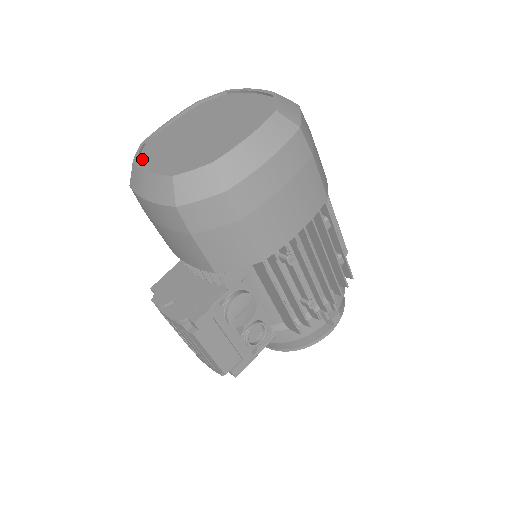
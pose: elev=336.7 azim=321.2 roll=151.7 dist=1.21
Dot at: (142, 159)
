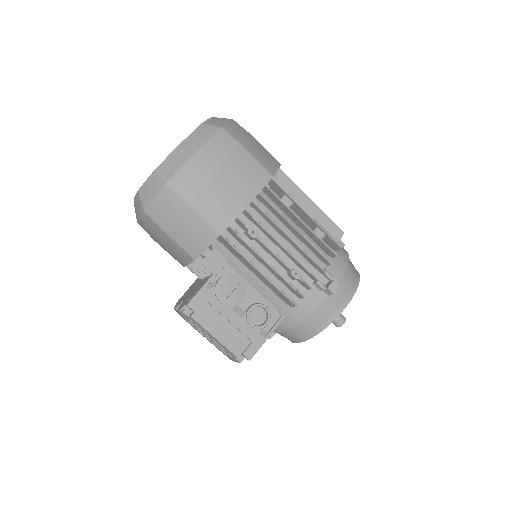
Dot at: occluded
